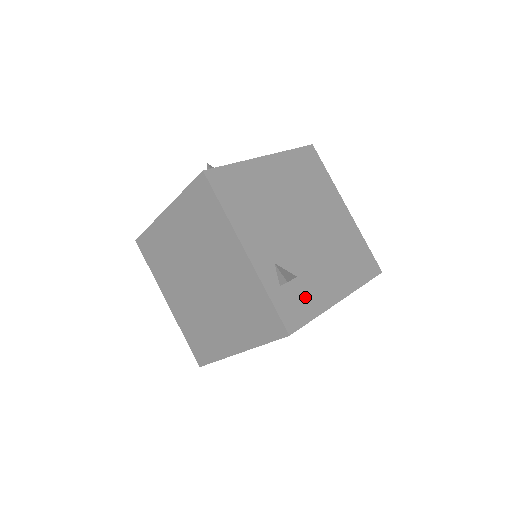
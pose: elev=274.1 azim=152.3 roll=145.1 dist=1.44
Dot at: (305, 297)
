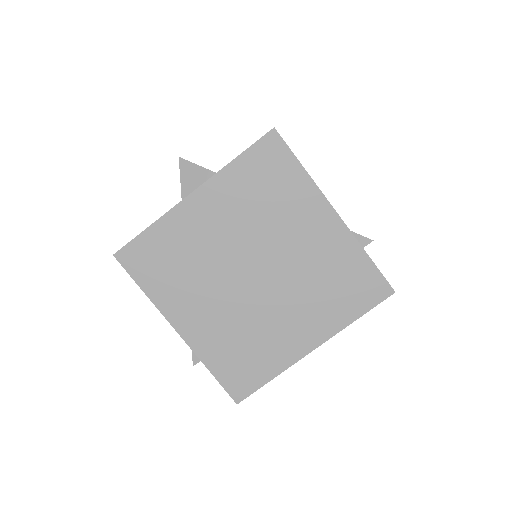
Dot at: occluded
